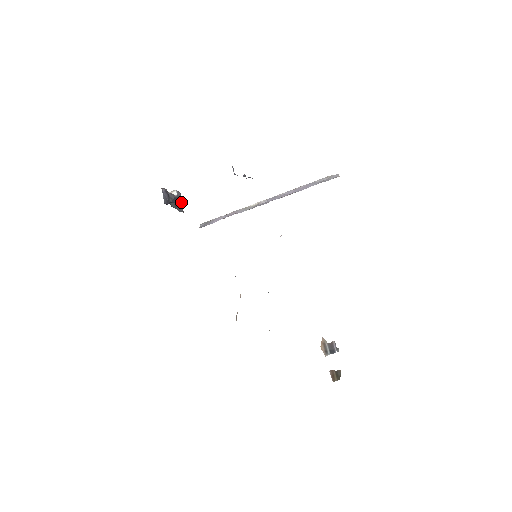
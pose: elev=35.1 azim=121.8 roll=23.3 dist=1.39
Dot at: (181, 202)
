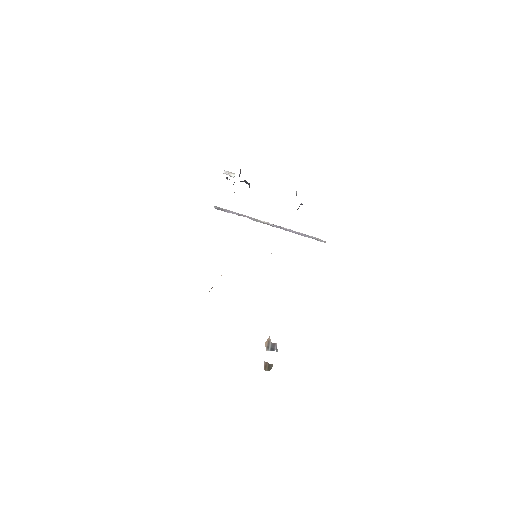
Dot at: (249, 187)
